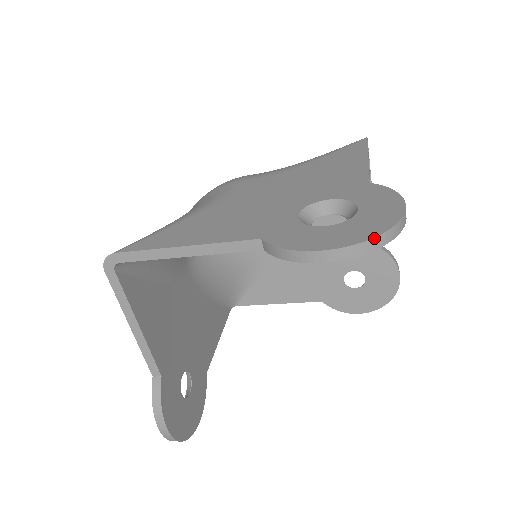
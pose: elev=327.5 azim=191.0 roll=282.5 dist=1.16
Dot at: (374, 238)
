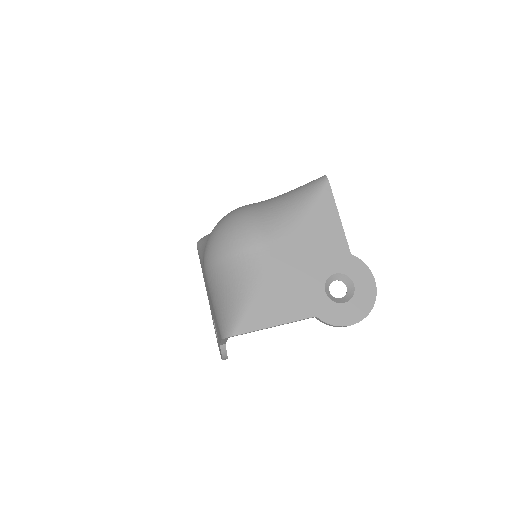
Dot at: occluded
